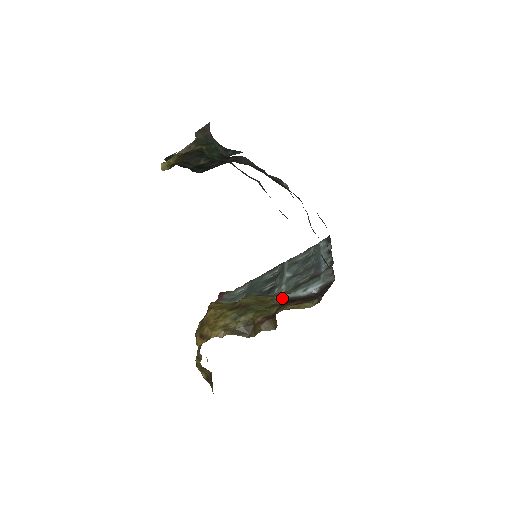
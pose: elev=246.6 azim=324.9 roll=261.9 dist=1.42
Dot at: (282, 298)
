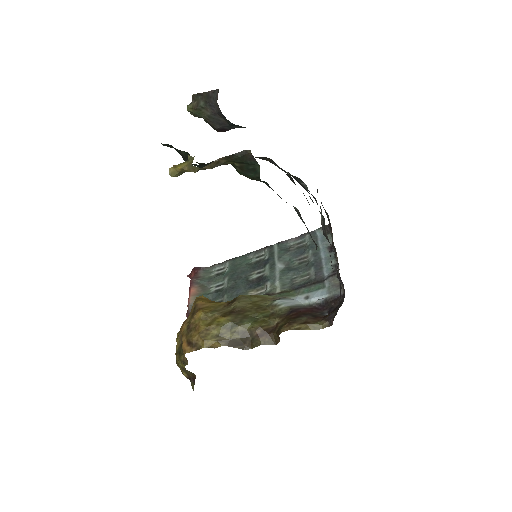
Dot at: (282, 306)
